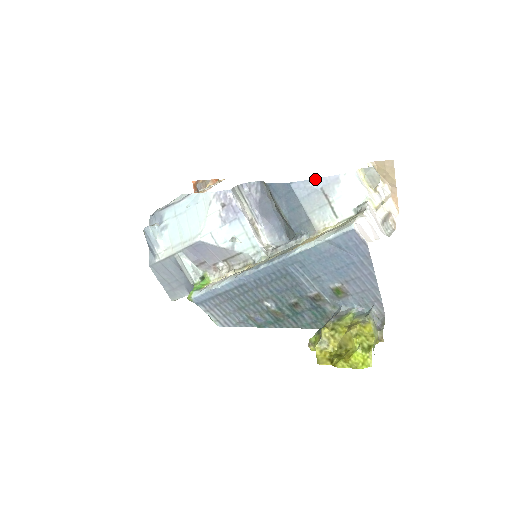
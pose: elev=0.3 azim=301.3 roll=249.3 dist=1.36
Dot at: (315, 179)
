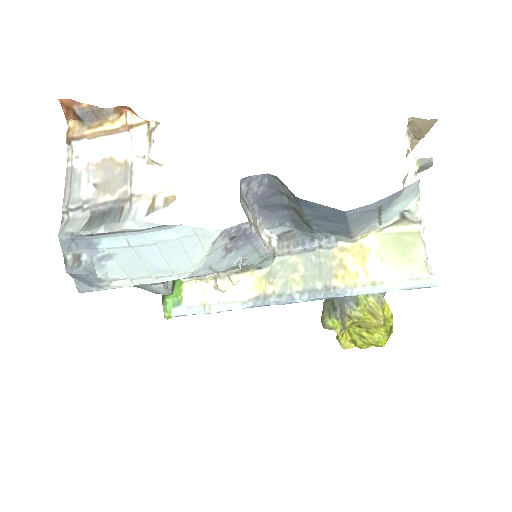
Dot at: (378, 201)
